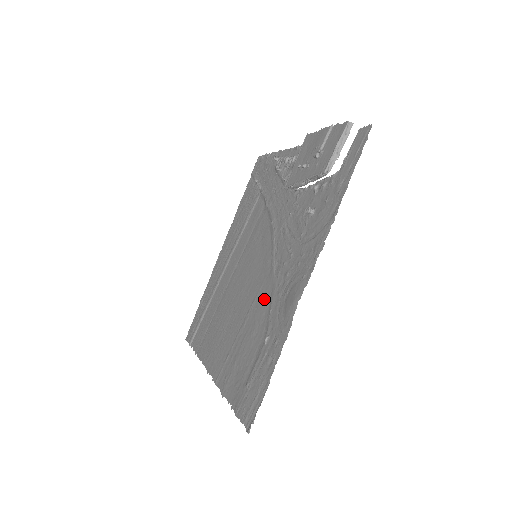
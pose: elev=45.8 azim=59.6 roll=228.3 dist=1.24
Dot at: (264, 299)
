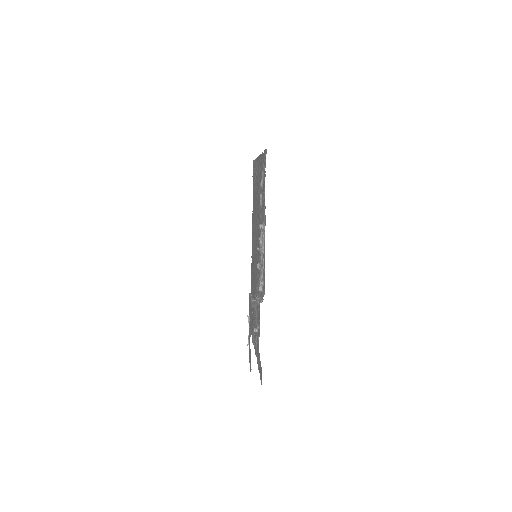
Dot at: (254, 292)
